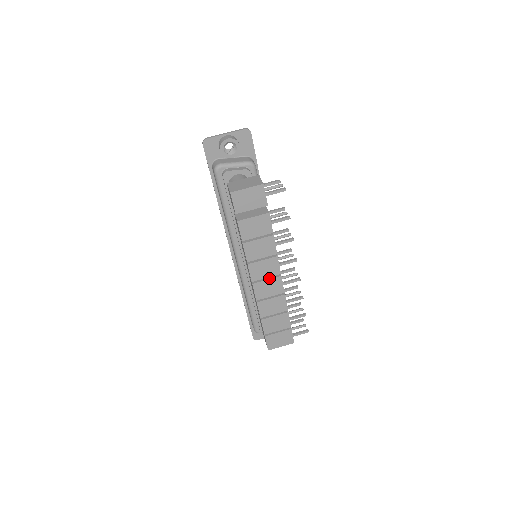
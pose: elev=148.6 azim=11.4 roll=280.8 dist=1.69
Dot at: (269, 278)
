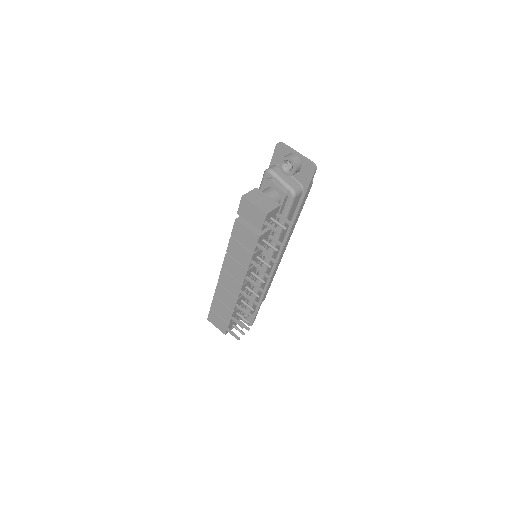
Dot at: (234, 278)
